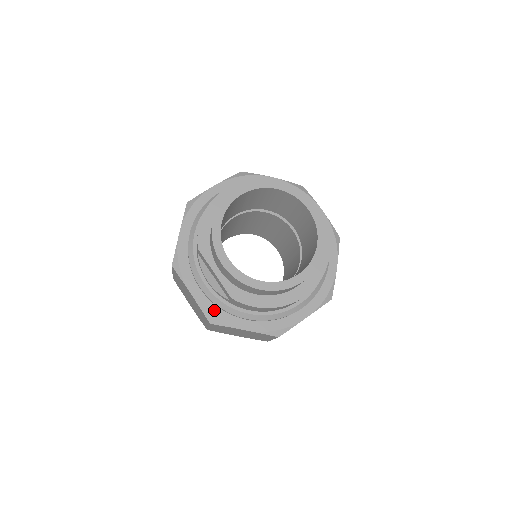
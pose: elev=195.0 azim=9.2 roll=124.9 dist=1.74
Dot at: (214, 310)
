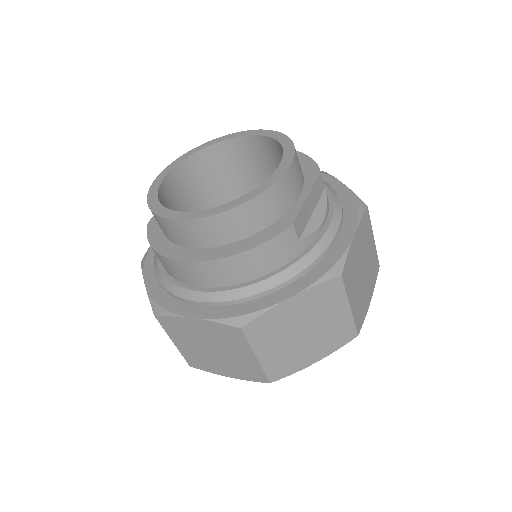
Dot at: occluded
